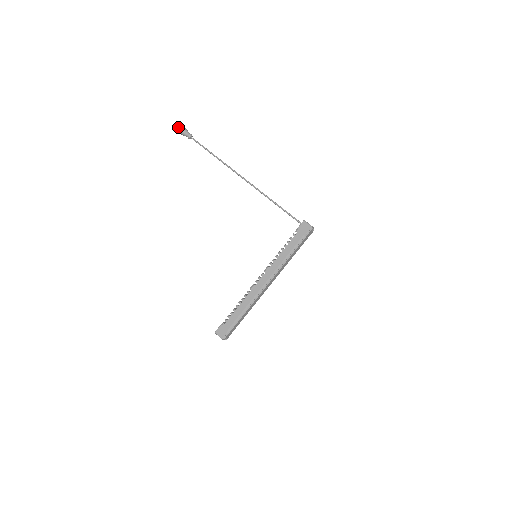
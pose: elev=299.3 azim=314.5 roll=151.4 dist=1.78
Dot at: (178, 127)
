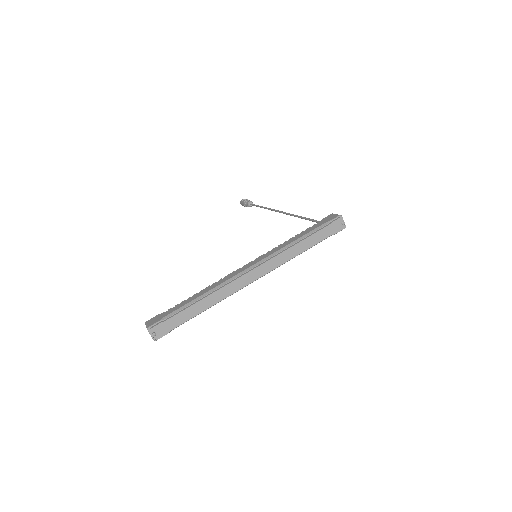
Dot at: (243, 199)
